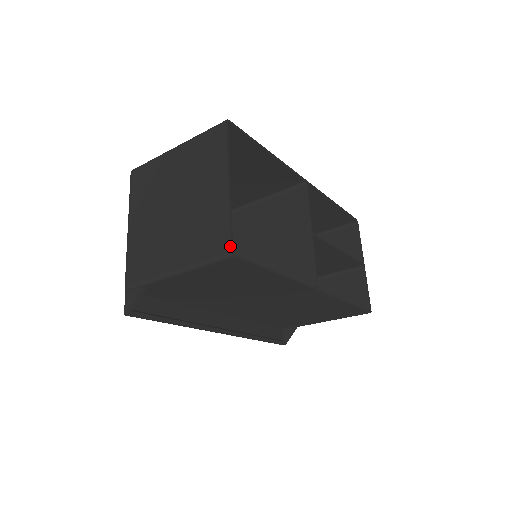
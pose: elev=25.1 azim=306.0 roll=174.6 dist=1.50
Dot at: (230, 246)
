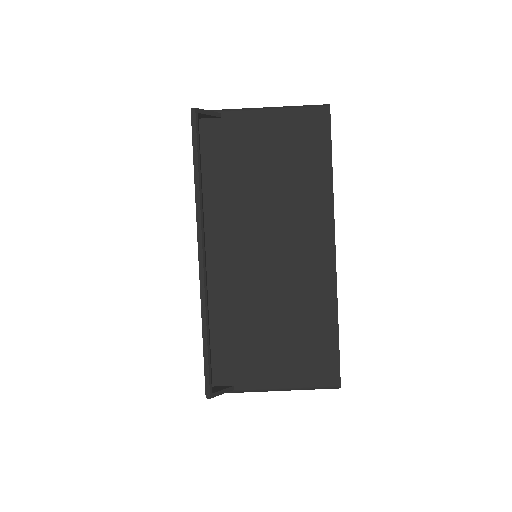
Dot at: occluded
